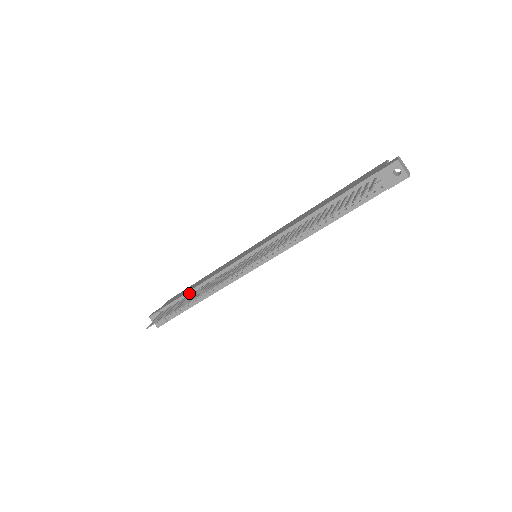
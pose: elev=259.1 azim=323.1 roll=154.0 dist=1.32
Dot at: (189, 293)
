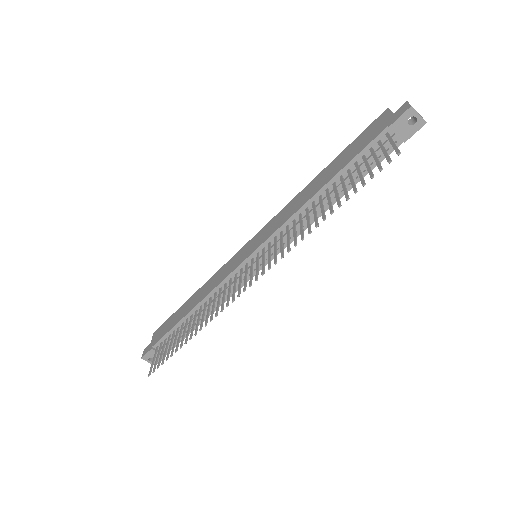
Dot at: (185, 319)
